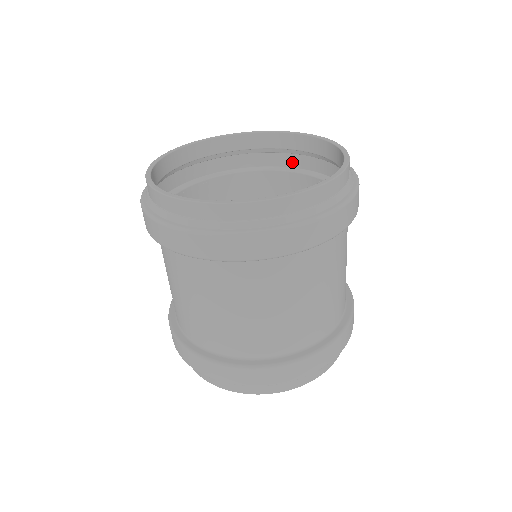
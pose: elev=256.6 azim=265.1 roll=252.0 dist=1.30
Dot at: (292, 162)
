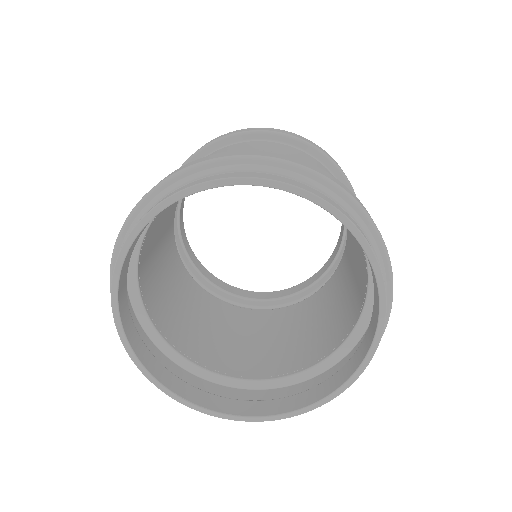
Dot at: occluded
